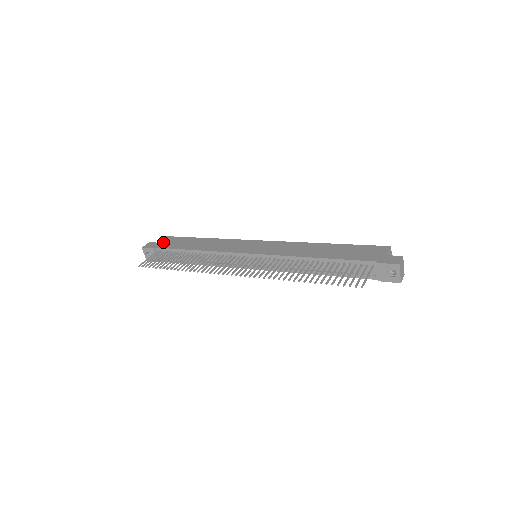
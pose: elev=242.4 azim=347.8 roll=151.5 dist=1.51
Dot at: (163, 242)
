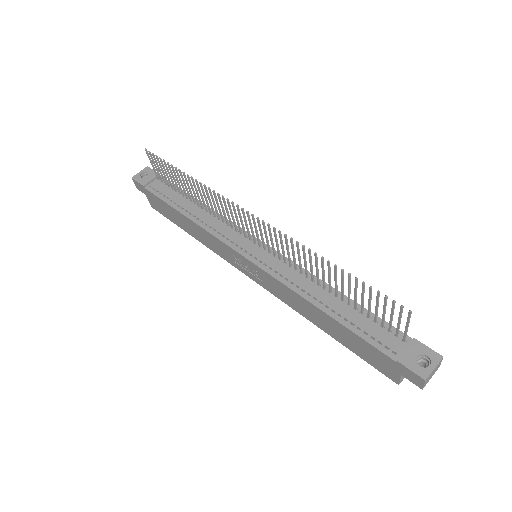
Dot at: occluded
